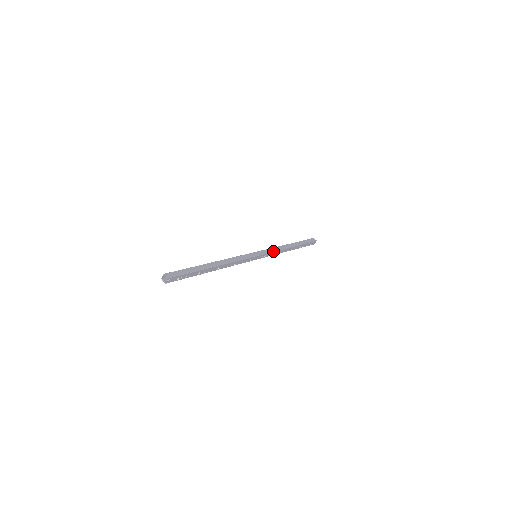
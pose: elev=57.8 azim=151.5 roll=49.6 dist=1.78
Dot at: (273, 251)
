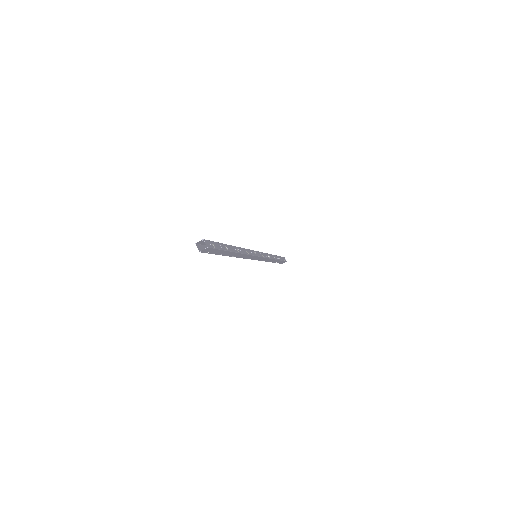
Dot at: occluded
